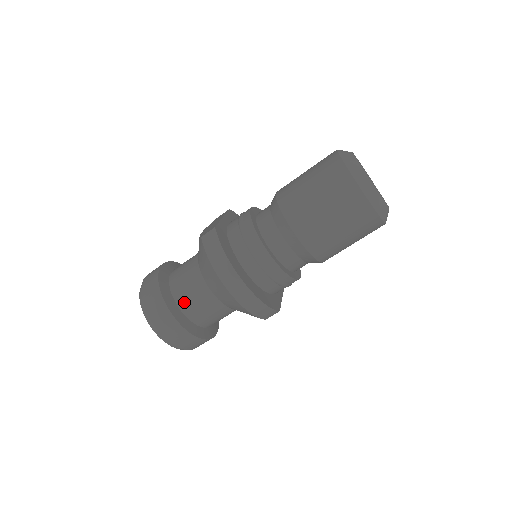
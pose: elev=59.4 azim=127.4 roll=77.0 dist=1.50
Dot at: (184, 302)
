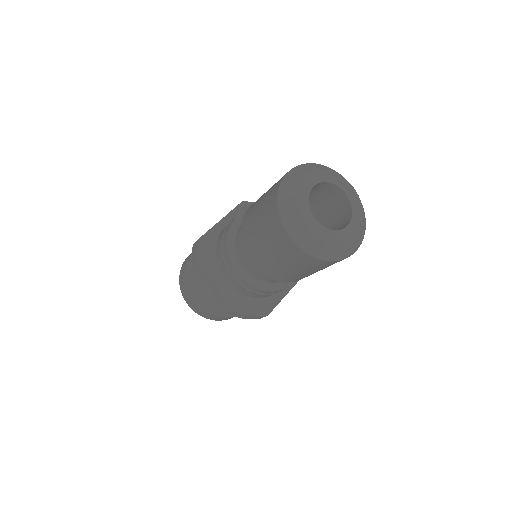
Dot at: occluded
